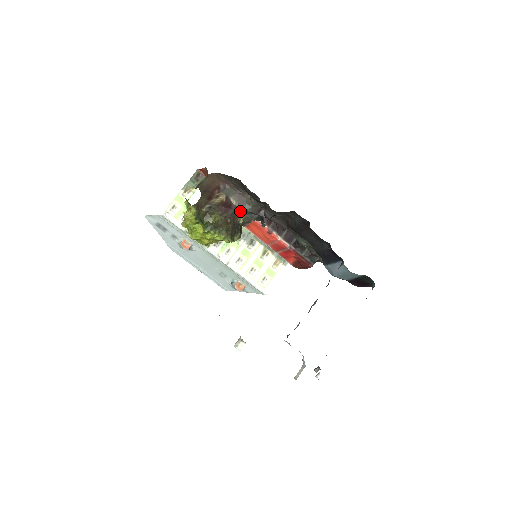
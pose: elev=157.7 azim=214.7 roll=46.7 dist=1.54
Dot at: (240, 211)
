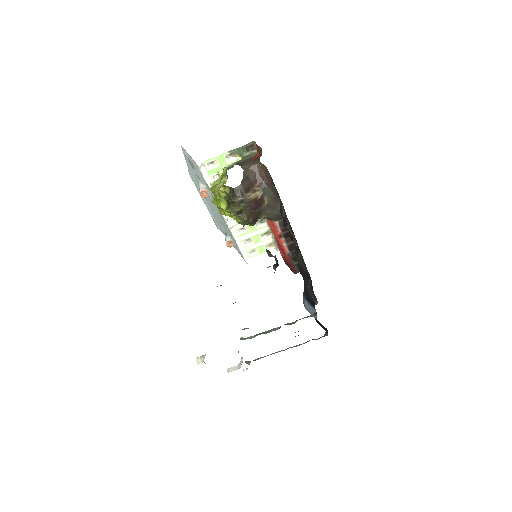
Dot at: (267, 211)
